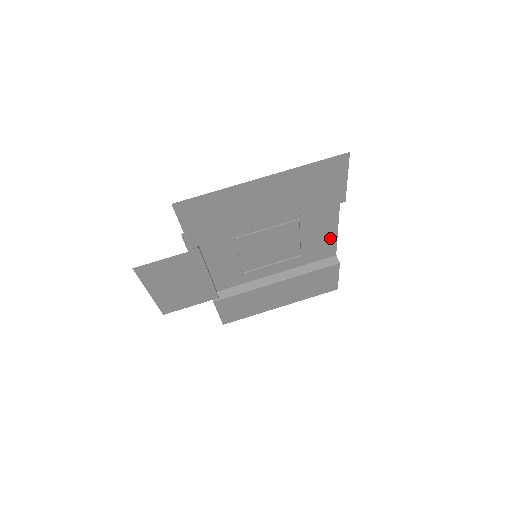
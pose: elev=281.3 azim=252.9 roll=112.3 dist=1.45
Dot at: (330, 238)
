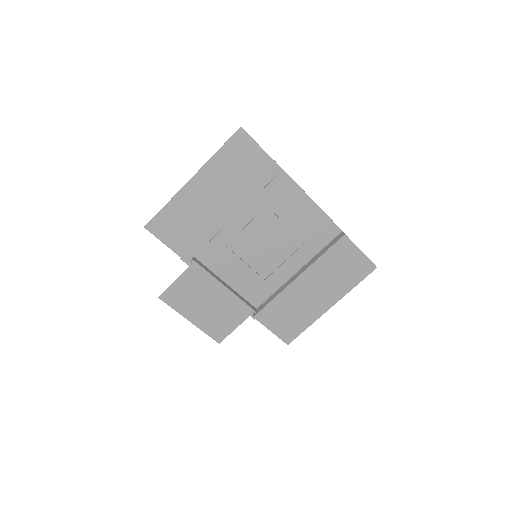
Dot at: (317, 215)
